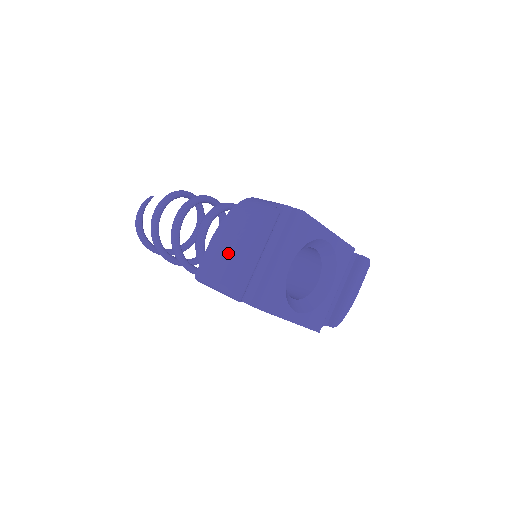
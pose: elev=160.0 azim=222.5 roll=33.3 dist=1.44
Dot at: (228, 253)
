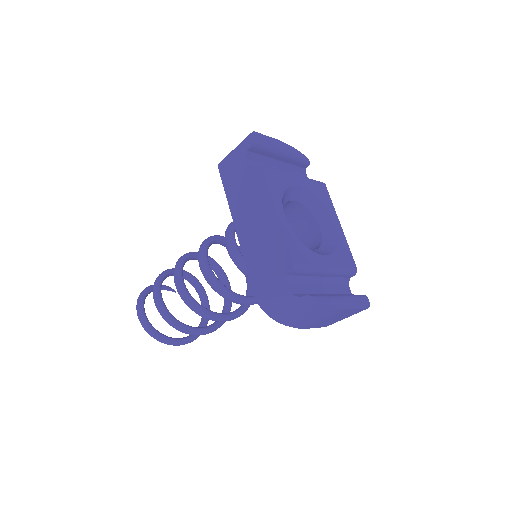
Dot at: occluded
